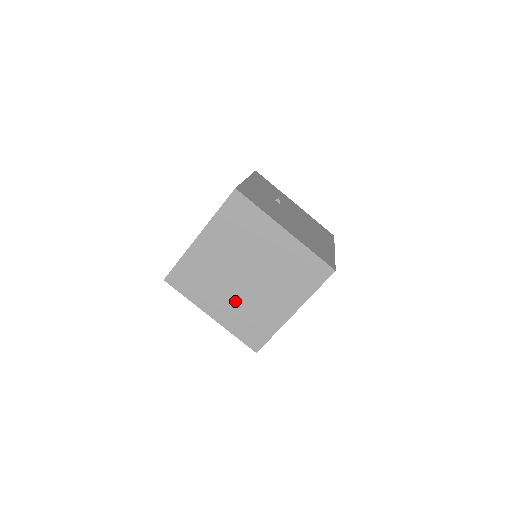
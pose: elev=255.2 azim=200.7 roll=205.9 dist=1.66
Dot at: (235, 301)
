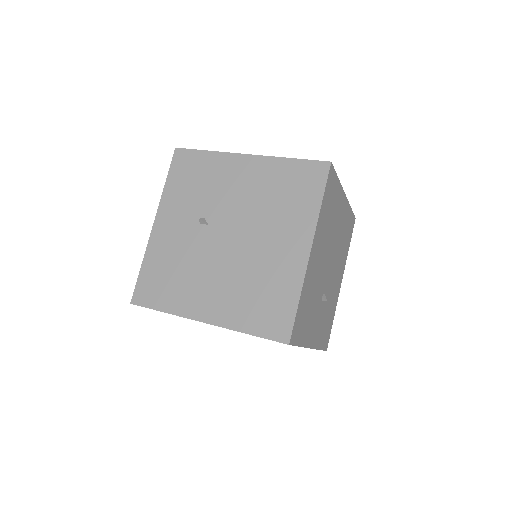
Dot at: occluded
